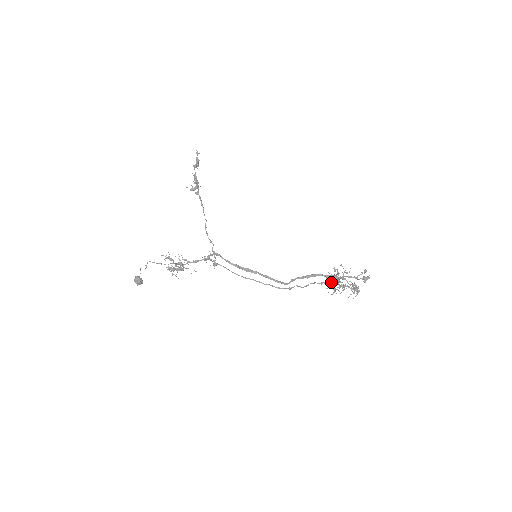
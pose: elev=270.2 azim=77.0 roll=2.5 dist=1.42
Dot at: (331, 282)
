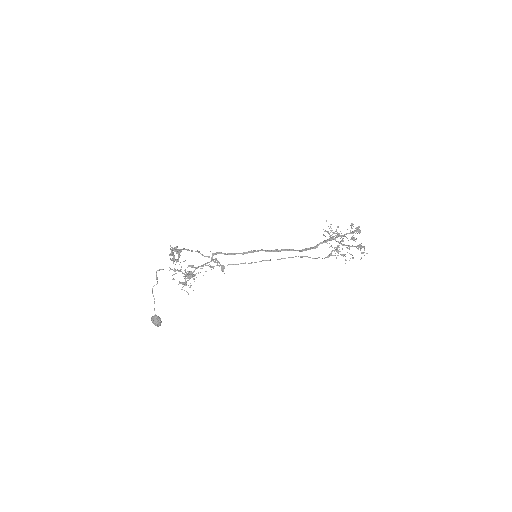
Dot at: (331, 237)
